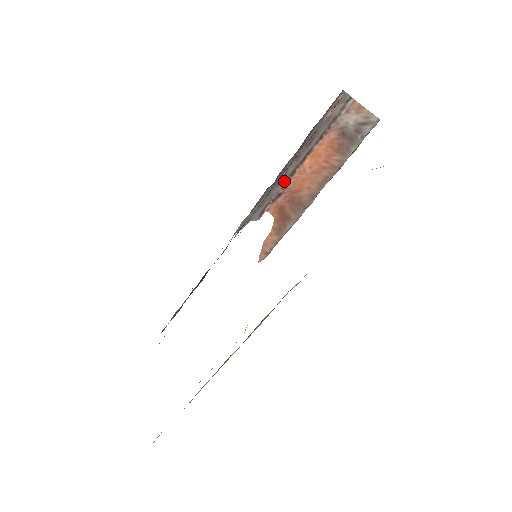
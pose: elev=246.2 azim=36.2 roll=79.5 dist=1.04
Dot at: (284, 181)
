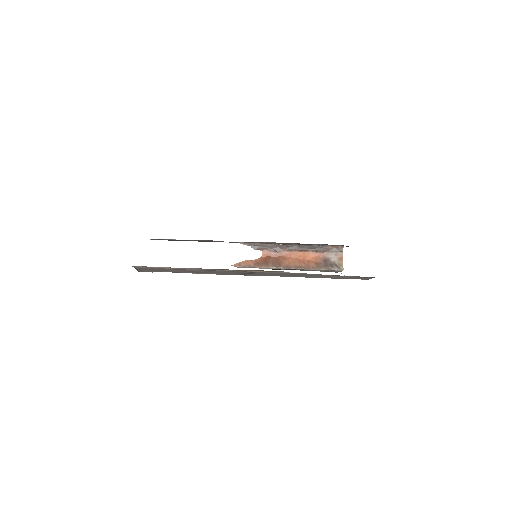
Dot at: (284, 249)
